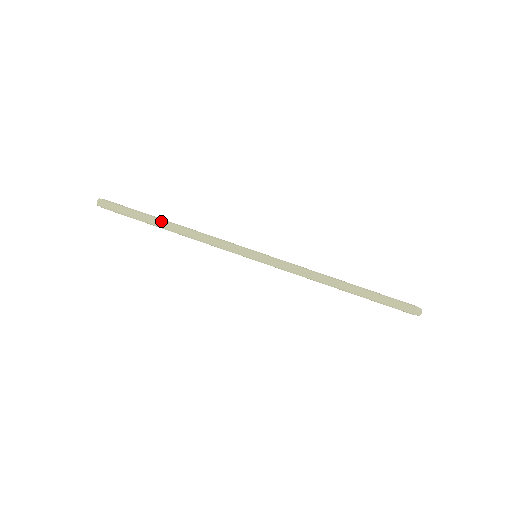
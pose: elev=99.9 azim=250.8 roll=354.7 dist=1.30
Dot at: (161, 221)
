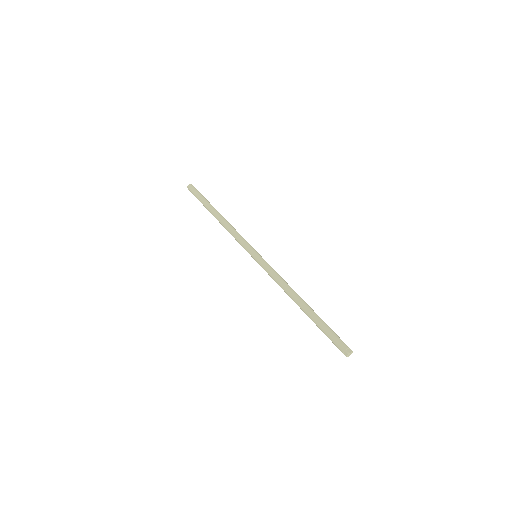
Dot at: (215, 209)
